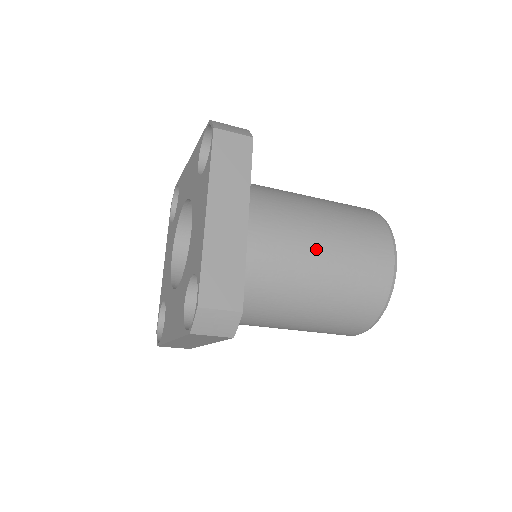
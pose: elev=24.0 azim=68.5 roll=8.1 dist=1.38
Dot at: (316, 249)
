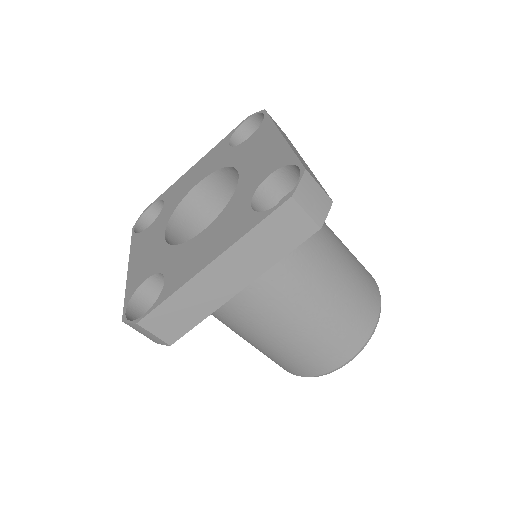
Dot at: (333, 234)
